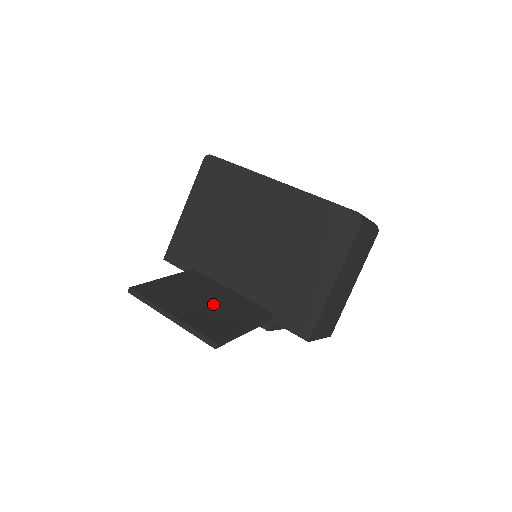
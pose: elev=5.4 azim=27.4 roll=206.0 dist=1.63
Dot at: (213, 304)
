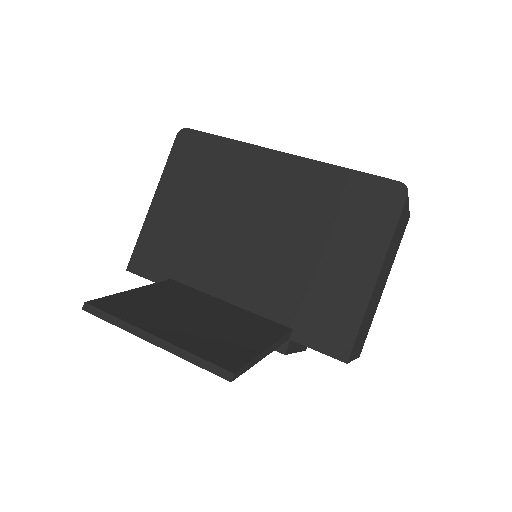
Dot at: (210, 320)
